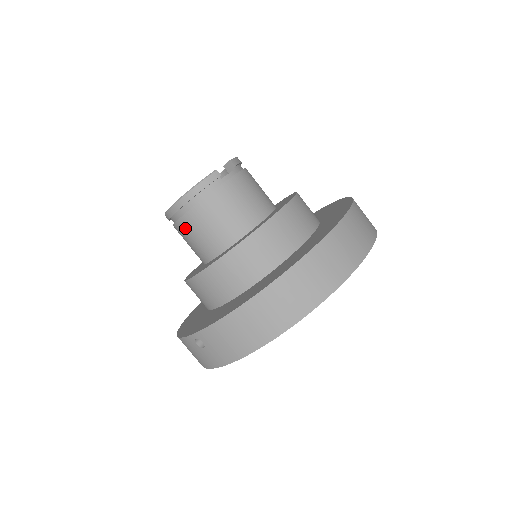
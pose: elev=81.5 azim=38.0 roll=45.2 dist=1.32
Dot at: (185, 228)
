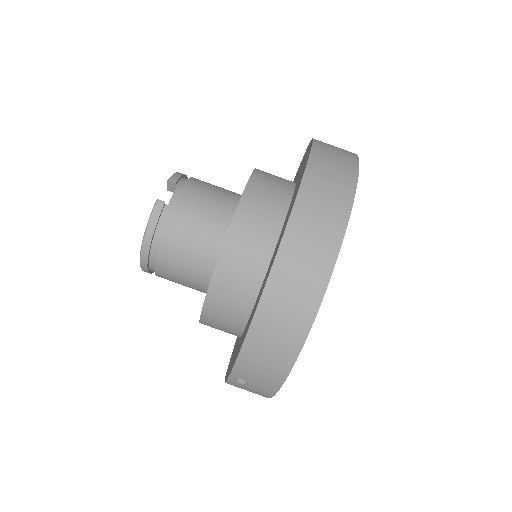
Dot at: (166, 273)
